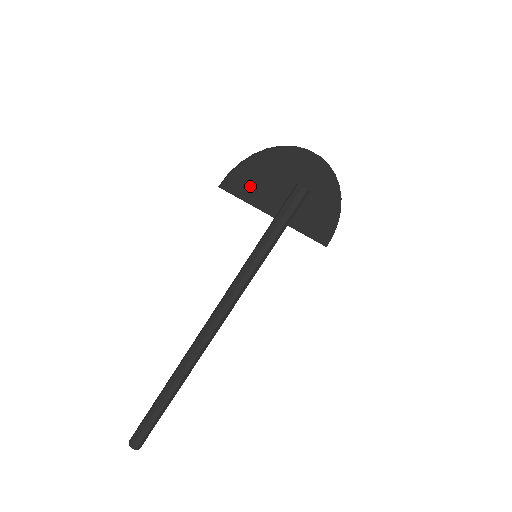
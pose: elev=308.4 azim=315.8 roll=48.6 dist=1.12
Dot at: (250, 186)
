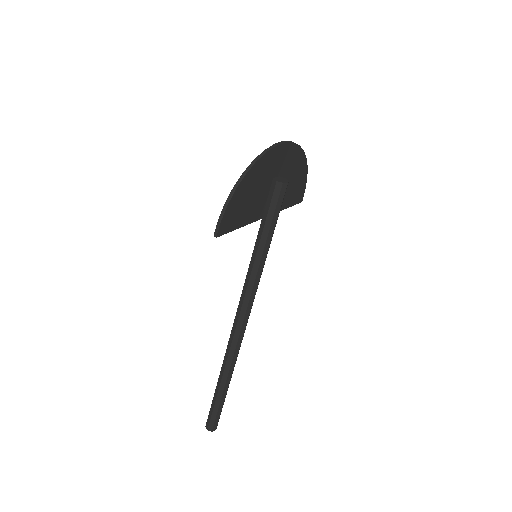
Dot at: (238, 214)
